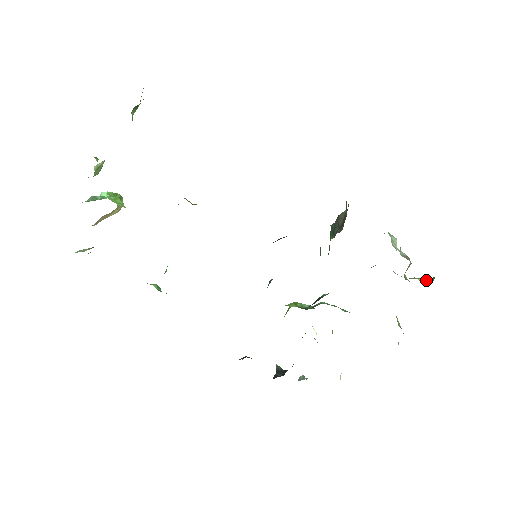
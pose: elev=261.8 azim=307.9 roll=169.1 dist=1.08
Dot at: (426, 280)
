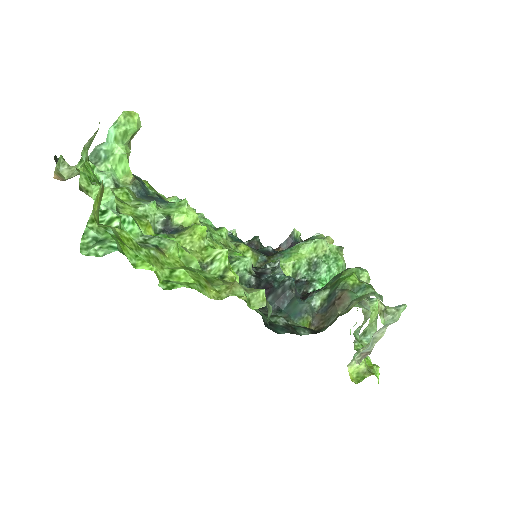
Dot at: (362, 371)
